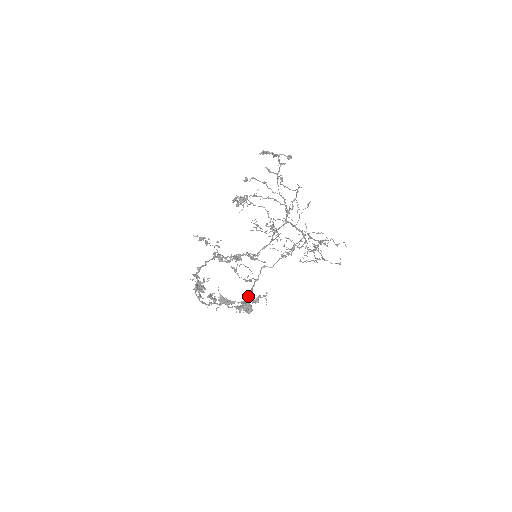
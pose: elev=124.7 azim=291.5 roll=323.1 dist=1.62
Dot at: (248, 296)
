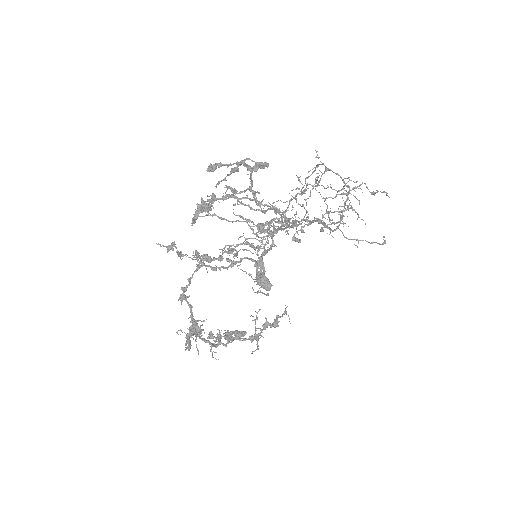
Dot at: (261, 258)
